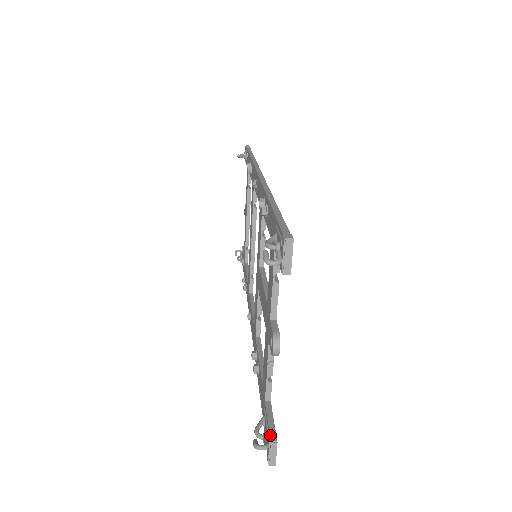
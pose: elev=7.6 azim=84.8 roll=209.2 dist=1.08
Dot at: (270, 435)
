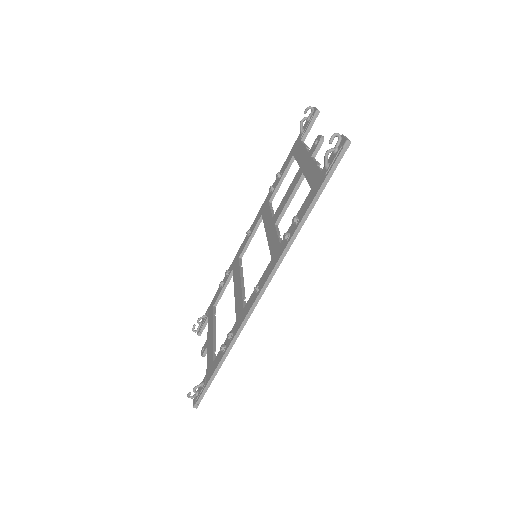
Dot at: occluded
